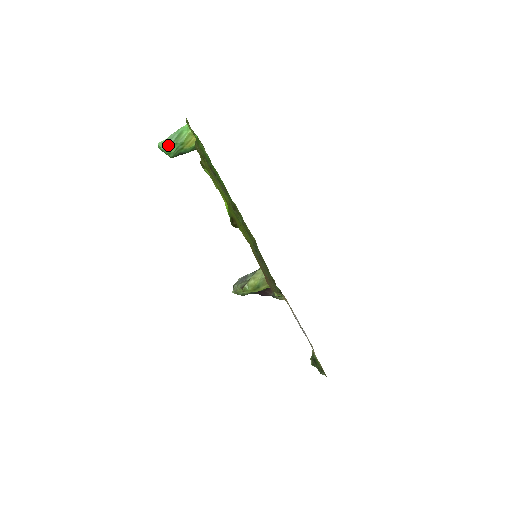
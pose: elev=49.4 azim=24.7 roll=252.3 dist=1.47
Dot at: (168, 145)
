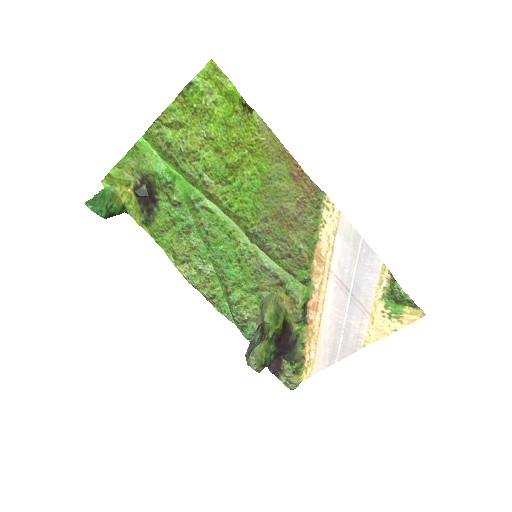
Dot at: (96, 202)
